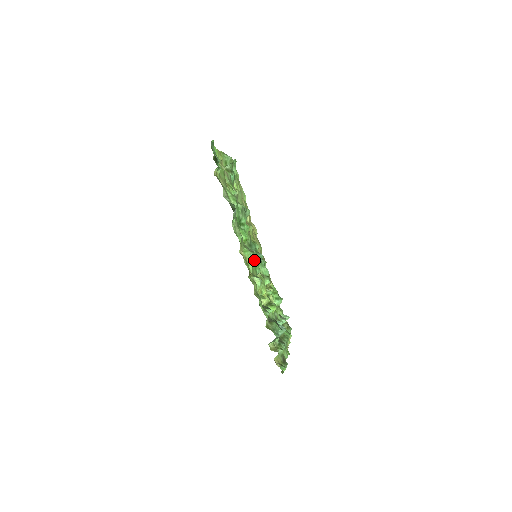
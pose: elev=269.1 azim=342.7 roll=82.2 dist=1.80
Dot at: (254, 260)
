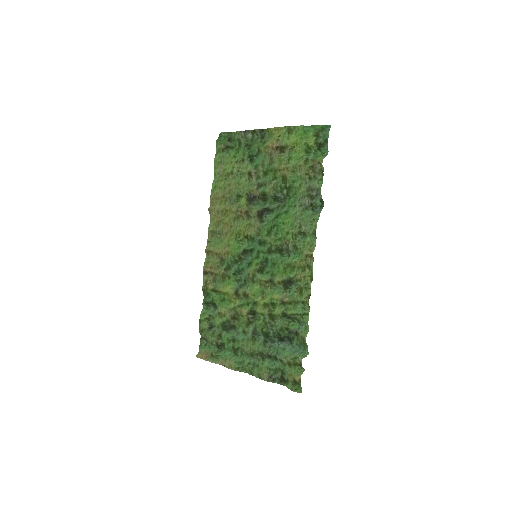
Dot at: (272, 262)
